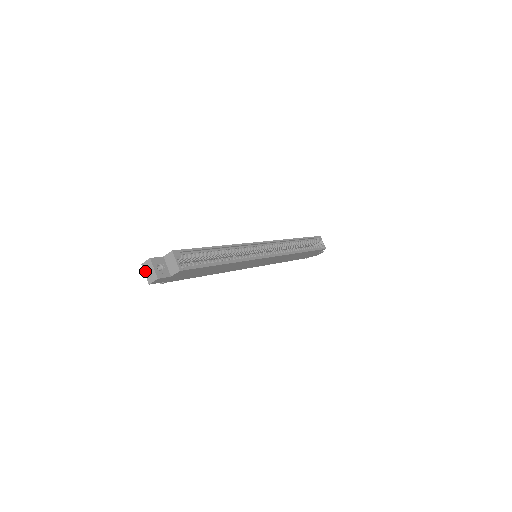
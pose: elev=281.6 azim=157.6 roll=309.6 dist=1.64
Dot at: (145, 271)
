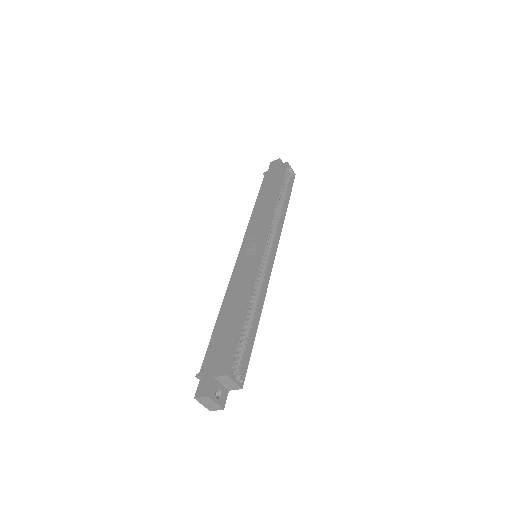
Dot at: (202, 403)
